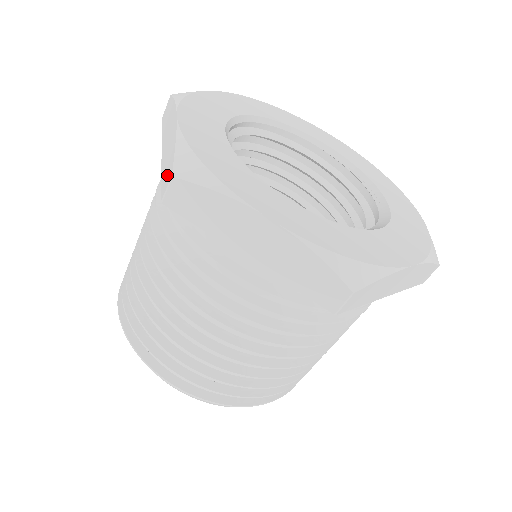
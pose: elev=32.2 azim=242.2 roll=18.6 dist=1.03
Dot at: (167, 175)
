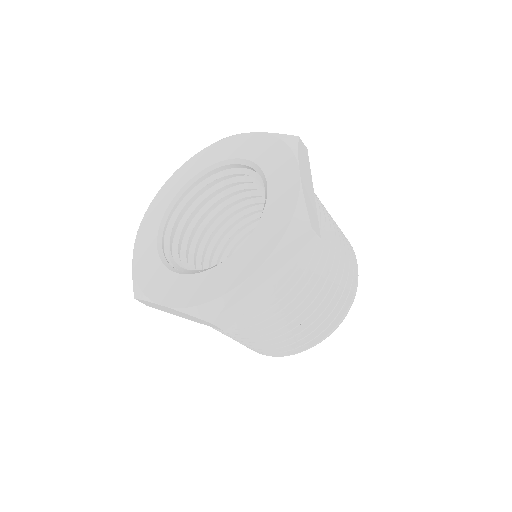
Dot at: occluded
